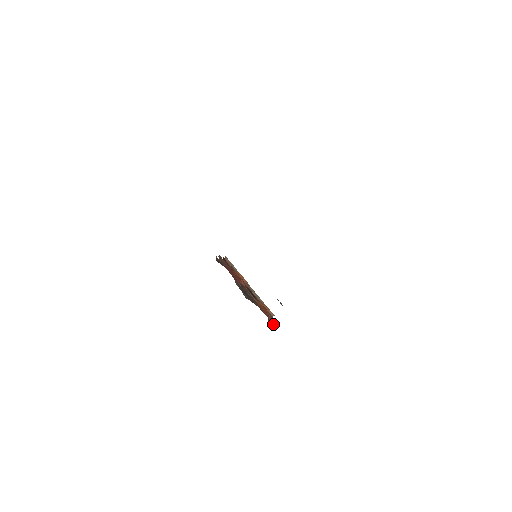
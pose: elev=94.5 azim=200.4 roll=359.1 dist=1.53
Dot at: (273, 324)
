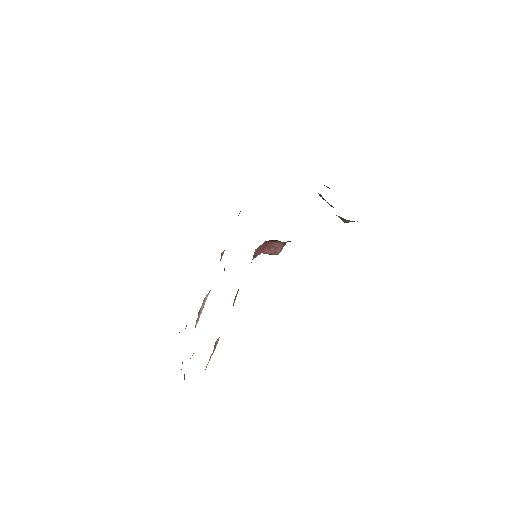
Dot at: occluded
